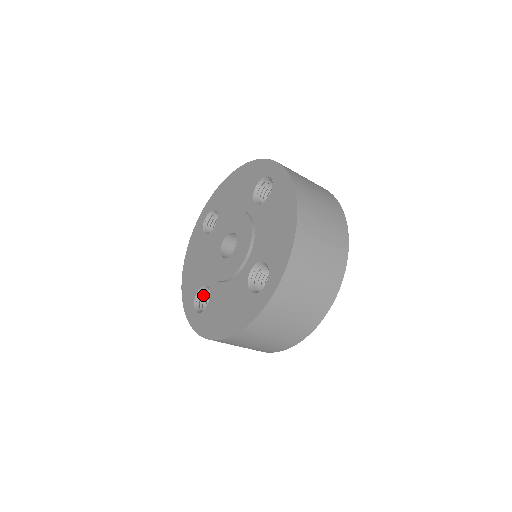
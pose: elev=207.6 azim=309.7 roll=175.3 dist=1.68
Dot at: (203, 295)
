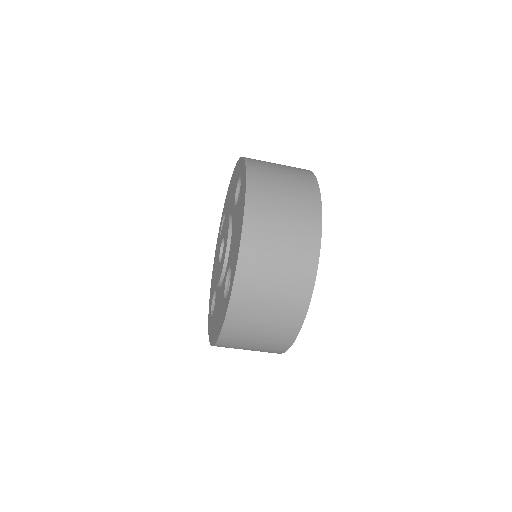
Dot at: occluded
